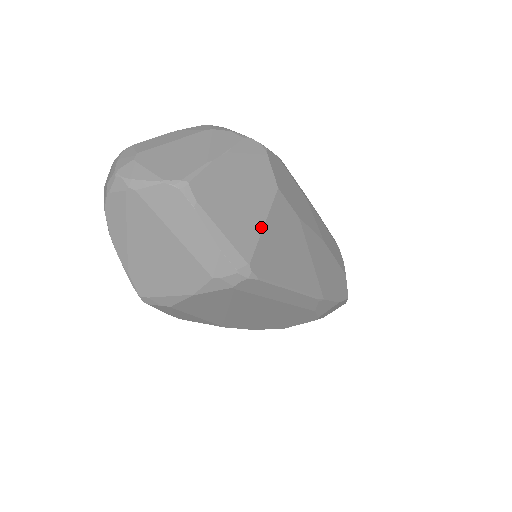
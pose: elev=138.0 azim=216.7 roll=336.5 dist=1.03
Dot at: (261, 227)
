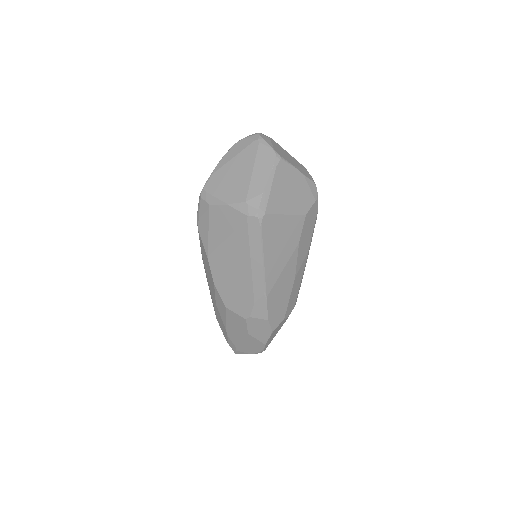
Dot at: (284, 213)
